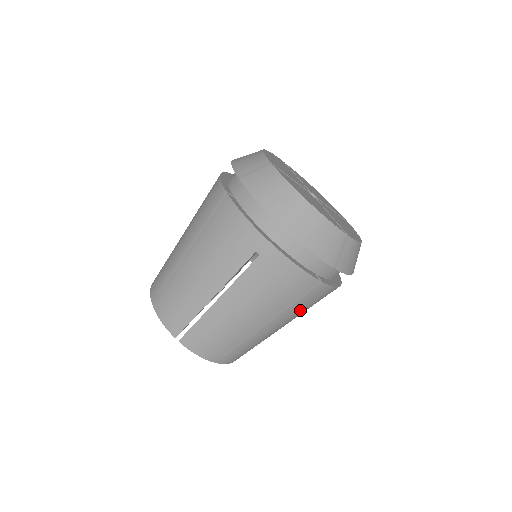
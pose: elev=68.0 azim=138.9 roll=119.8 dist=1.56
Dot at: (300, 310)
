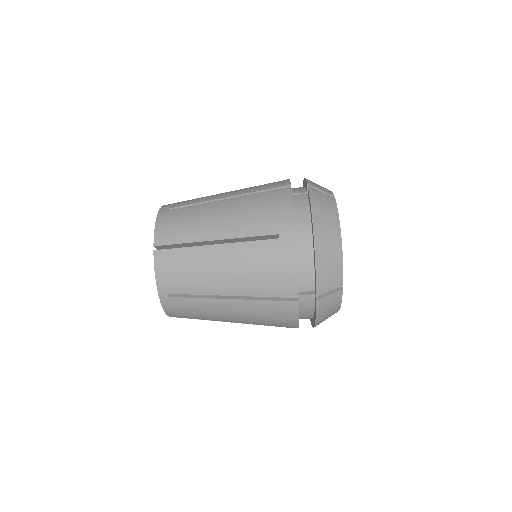
Dot at: occluded
